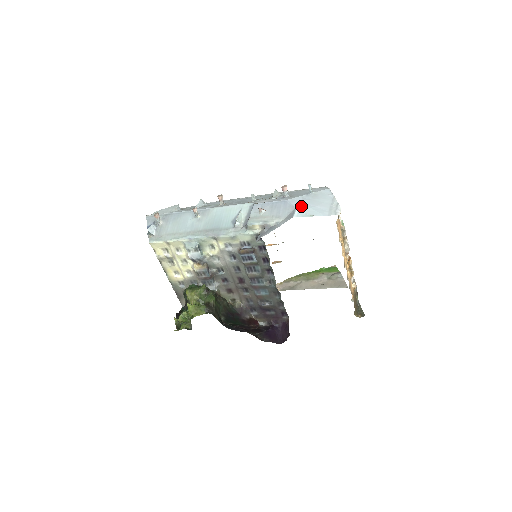
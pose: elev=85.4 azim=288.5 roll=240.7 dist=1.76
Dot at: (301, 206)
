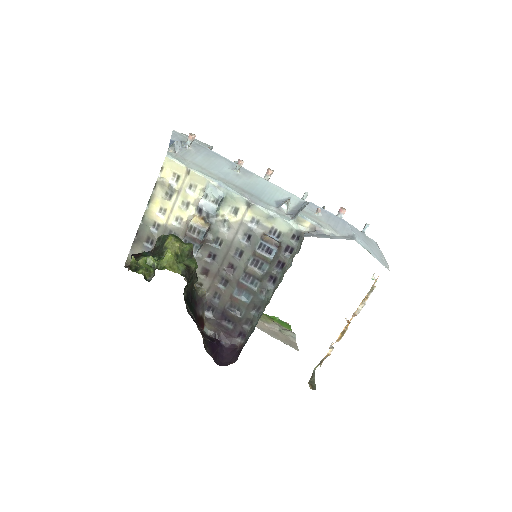
Dot at: (359, 237)
